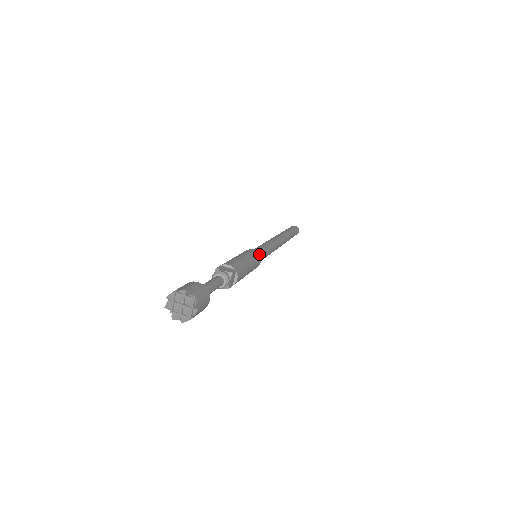
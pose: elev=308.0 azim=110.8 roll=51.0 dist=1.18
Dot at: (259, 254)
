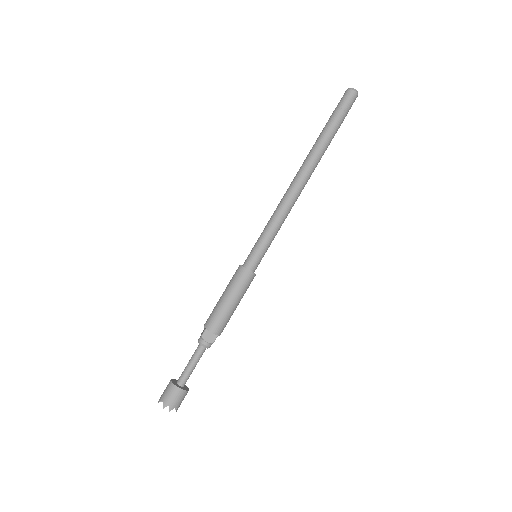
Dot at: (254, 274)
